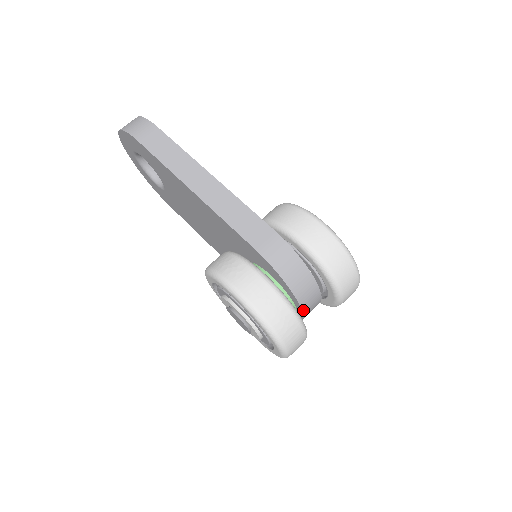
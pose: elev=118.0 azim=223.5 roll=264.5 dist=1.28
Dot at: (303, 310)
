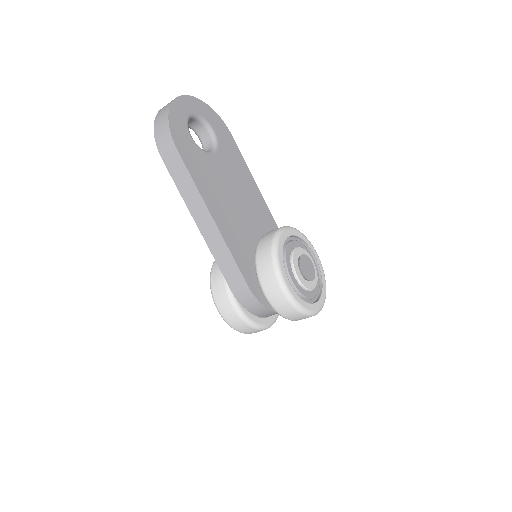
Dot at: occluded
